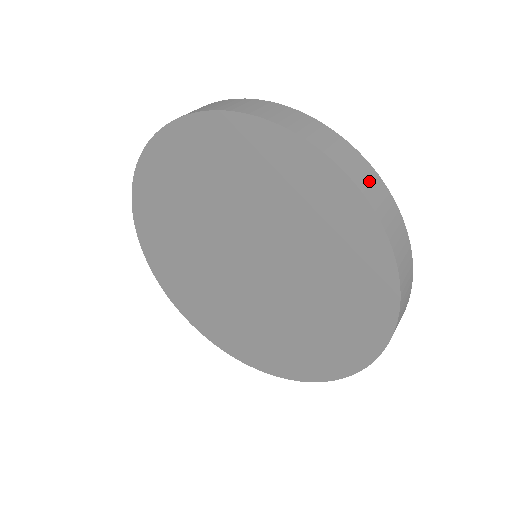
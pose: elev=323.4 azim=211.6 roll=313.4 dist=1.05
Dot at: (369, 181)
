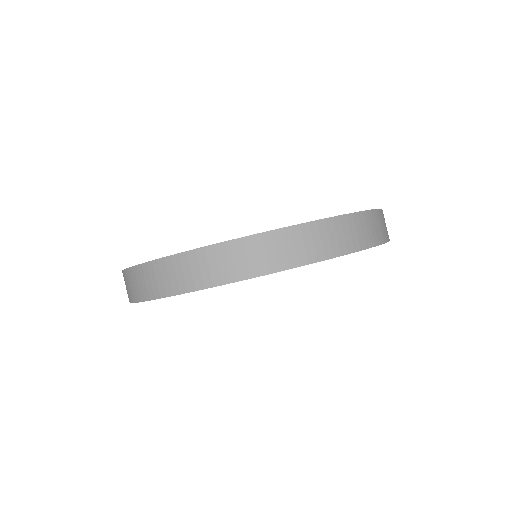
Dot at: (319, 240)
